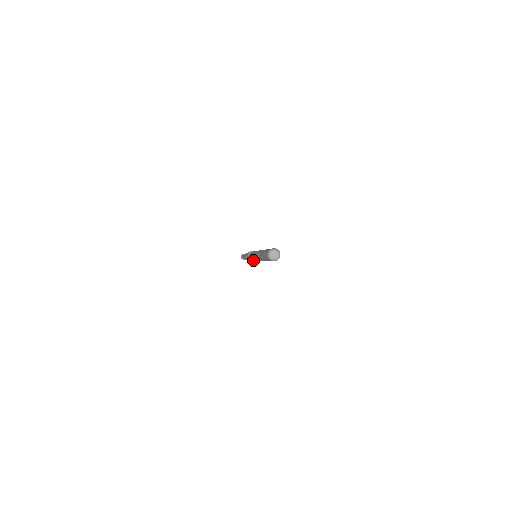
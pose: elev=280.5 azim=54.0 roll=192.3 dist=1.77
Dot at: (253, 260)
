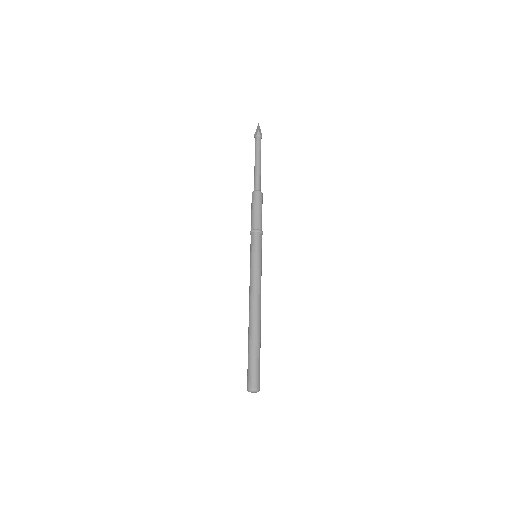
Dot at: occluded
